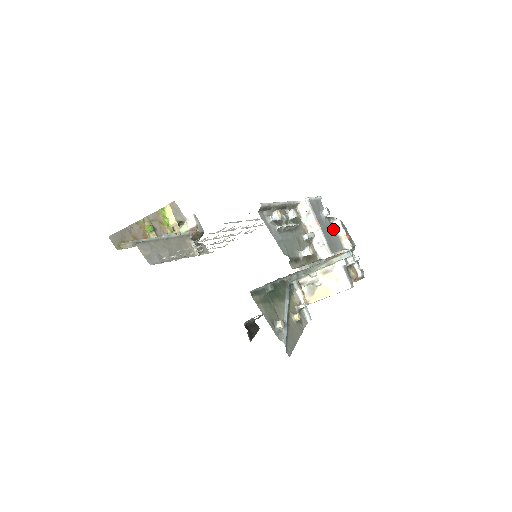
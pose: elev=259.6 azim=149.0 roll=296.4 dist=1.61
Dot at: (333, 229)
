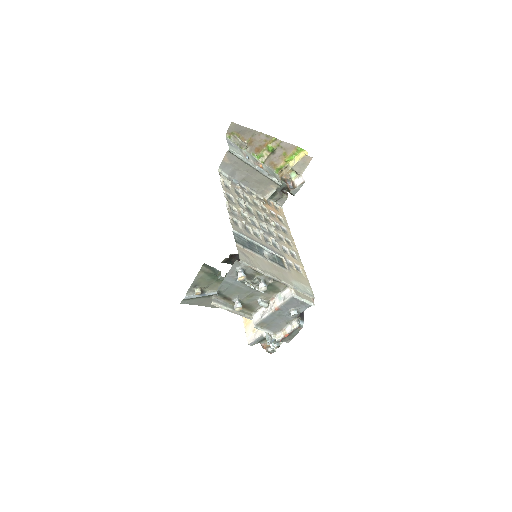
Dot at: (288, 322)
